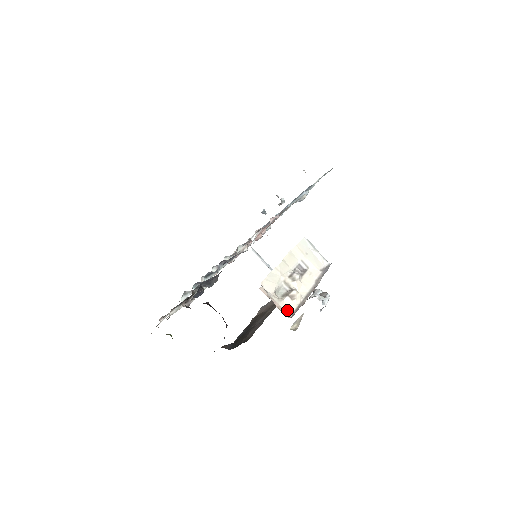
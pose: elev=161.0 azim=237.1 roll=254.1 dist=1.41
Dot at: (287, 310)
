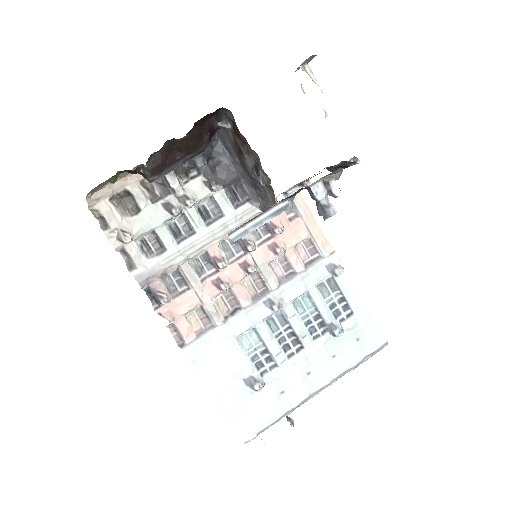
Dot at: occluded
